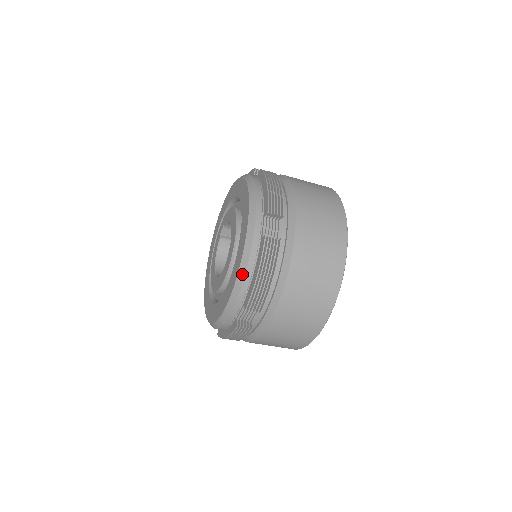
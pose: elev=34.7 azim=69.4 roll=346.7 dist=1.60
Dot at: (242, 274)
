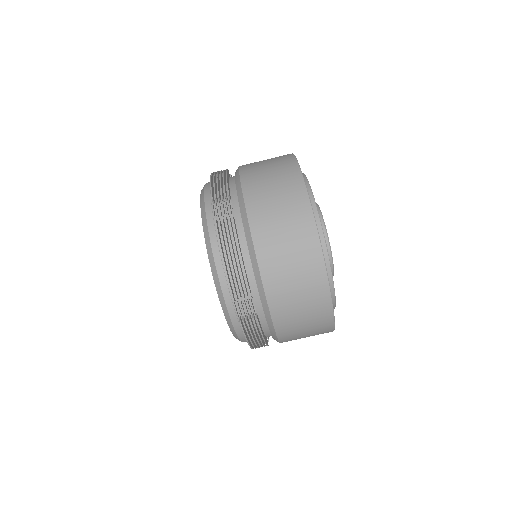
Dot at: (202, 192)
